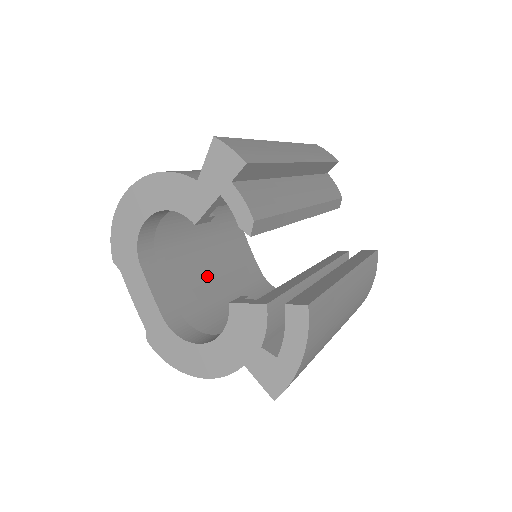
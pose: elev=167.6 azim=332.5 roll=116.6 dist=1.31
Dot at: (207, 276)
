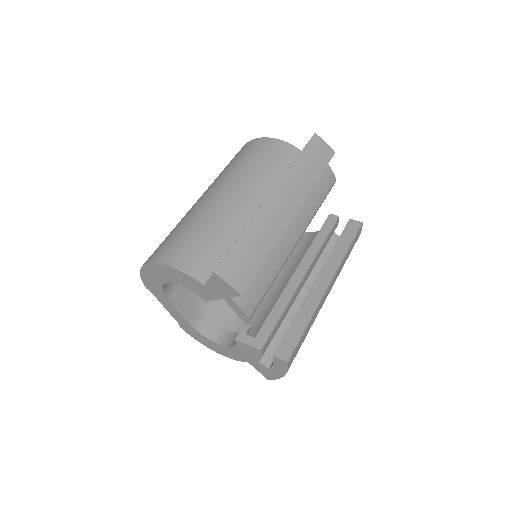
Dot at: occluded
